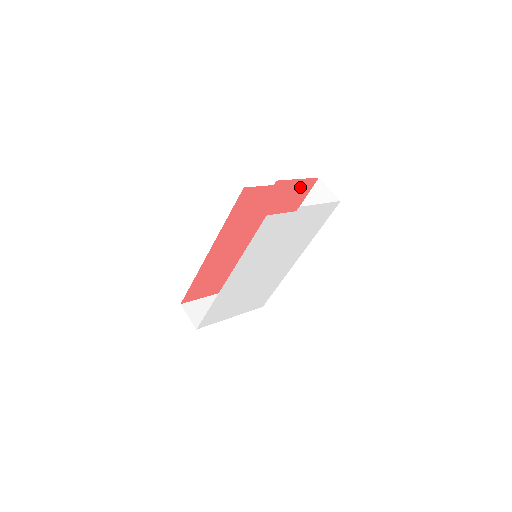
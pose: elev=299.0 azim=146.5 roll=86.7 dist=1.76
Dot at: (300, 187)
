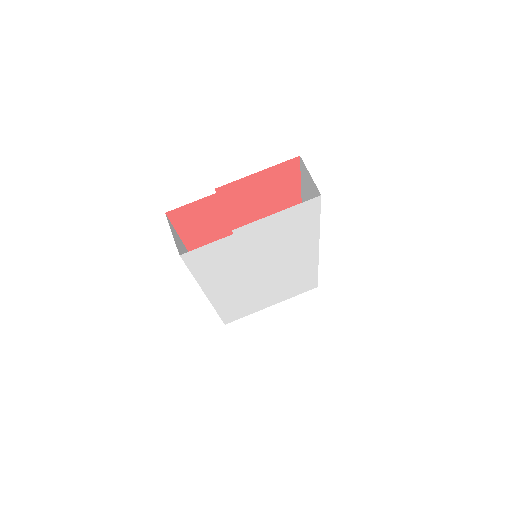
Dot at: (274, 175)
